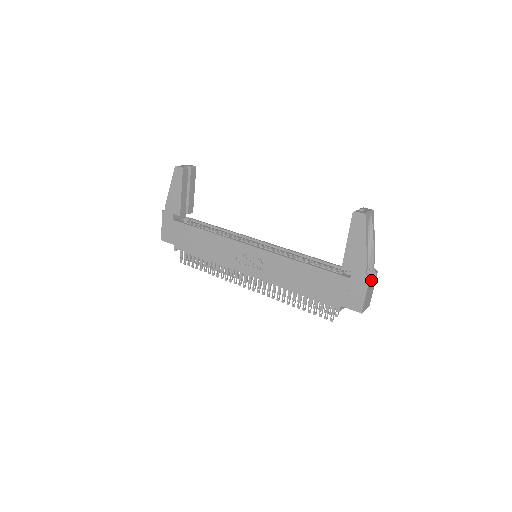
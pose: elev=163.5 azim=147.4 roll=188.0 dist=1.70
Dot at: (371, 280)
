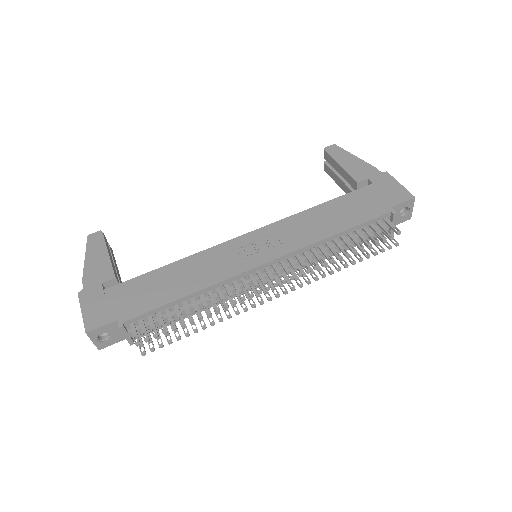
Dot at: occluded
